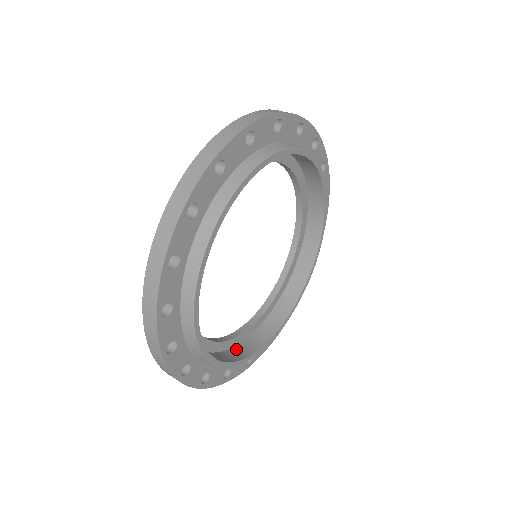
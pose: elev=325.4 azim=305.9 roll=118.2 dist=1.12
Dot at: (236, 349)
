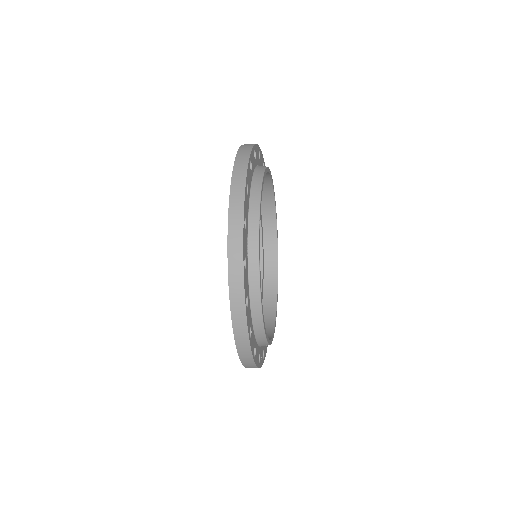
Dot at: occluded
